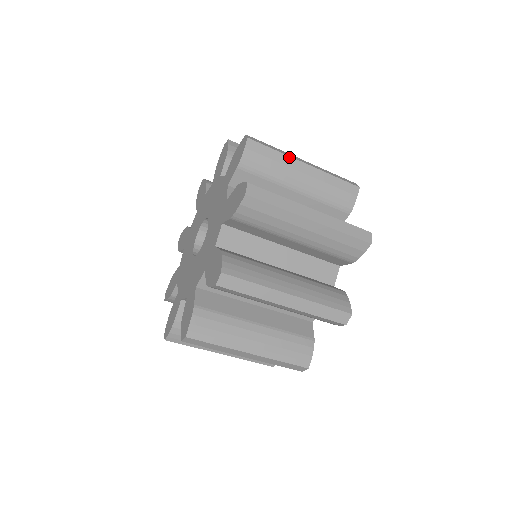
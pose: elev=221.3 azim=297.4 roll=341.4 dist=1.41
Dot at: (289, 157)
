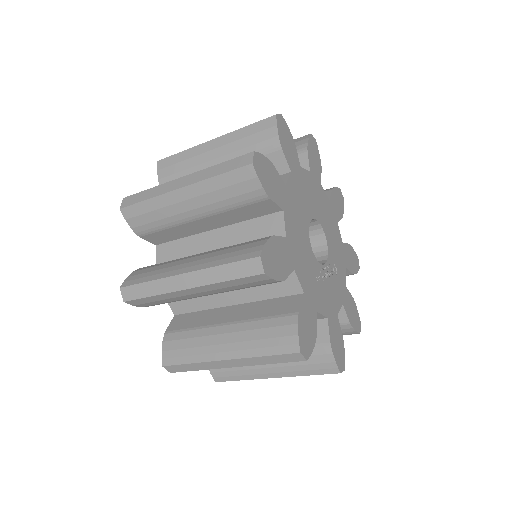
Dot at: (161, 196)
